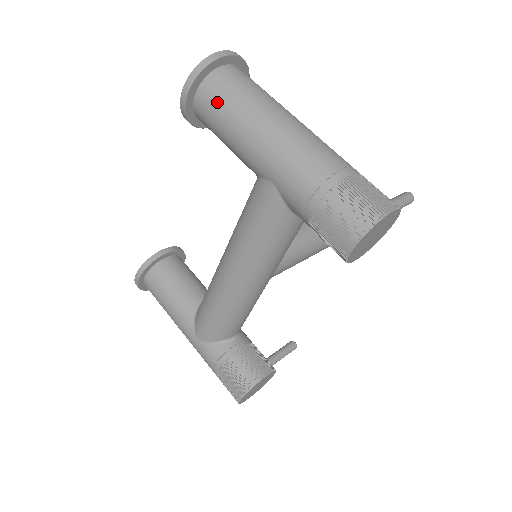
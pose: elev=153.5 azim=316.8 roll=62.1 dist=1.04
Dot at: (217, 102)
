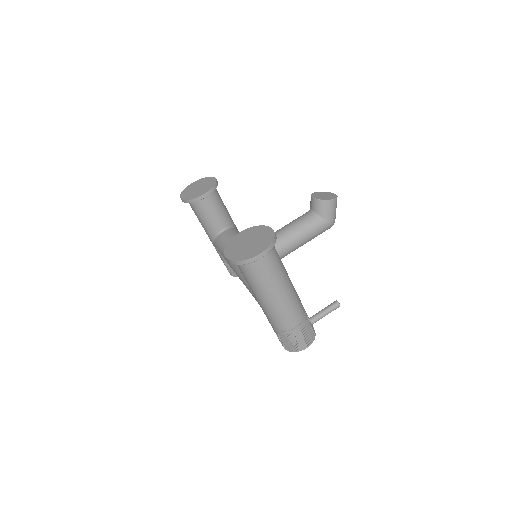
Dot at: (245, 274)
